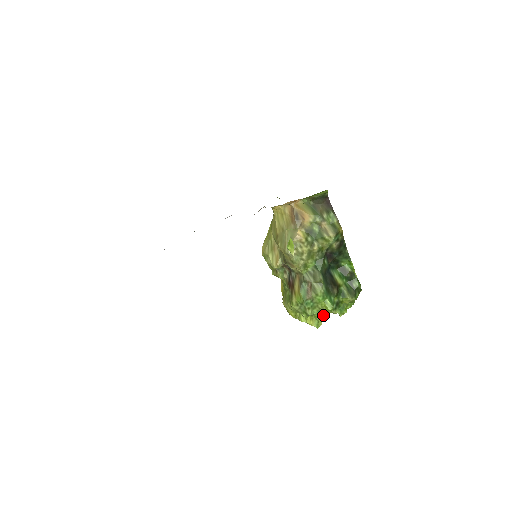
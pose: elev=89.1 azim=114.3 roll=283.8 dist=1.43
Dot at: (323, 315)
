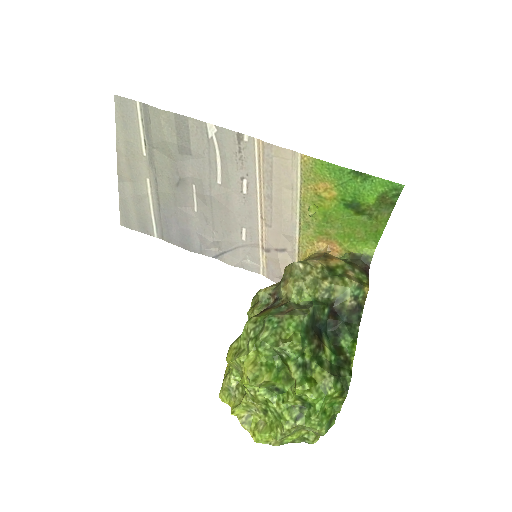
Dot at: (272, 376)
